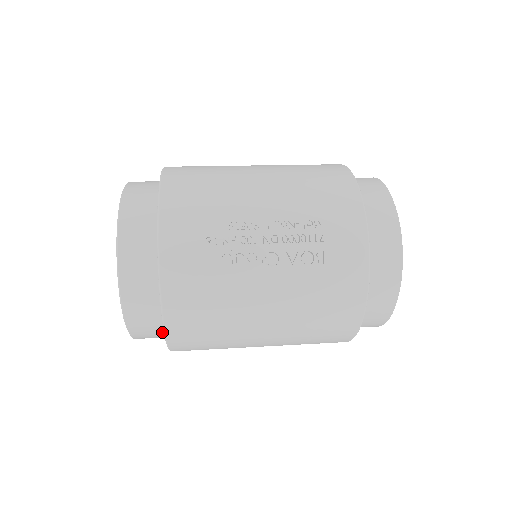
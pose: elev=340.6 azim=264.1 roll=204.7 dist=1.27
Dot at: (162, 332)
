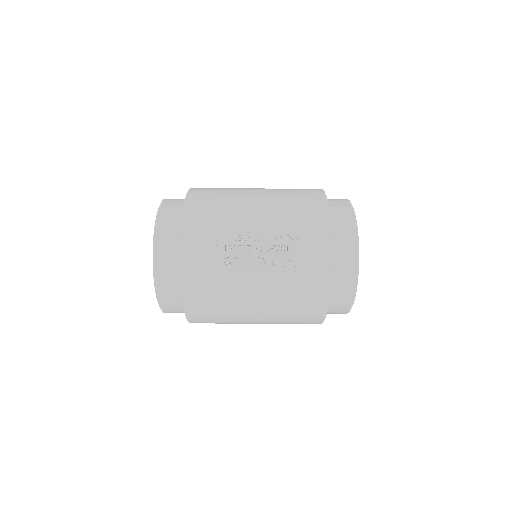
Dot at: occluded
